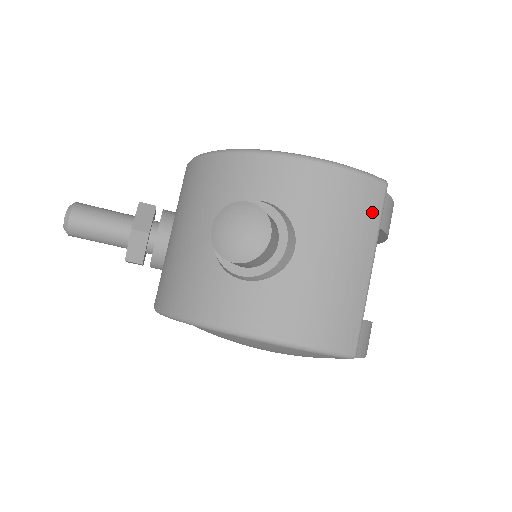
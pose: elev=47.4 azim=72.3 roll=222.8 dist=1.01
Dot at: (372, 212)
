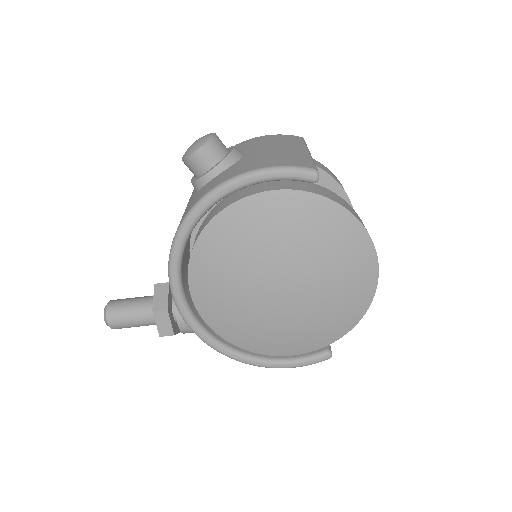
Dot at: (295, 140)
